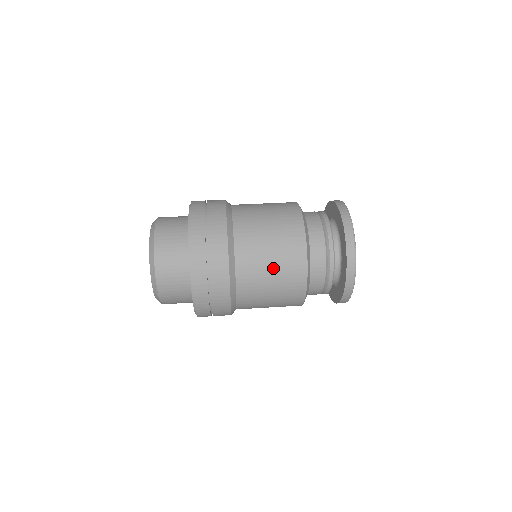
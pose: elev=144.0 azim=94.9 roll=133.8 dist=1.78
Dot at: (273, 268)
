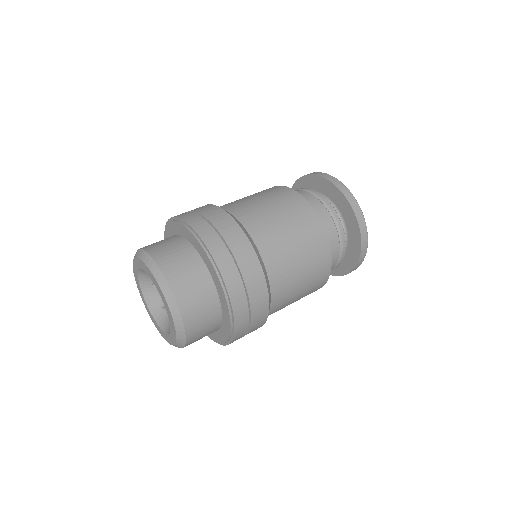
Dot at: (279, 214)
